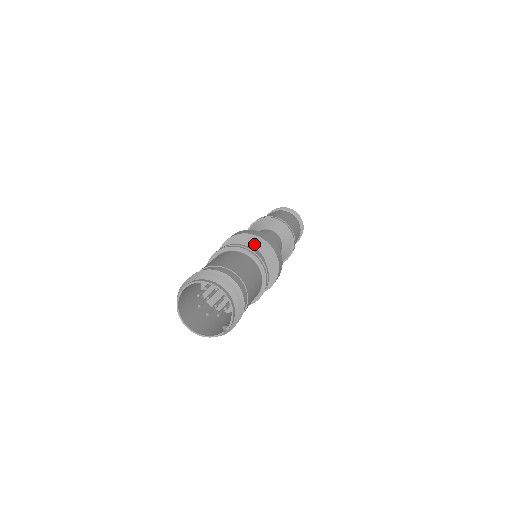
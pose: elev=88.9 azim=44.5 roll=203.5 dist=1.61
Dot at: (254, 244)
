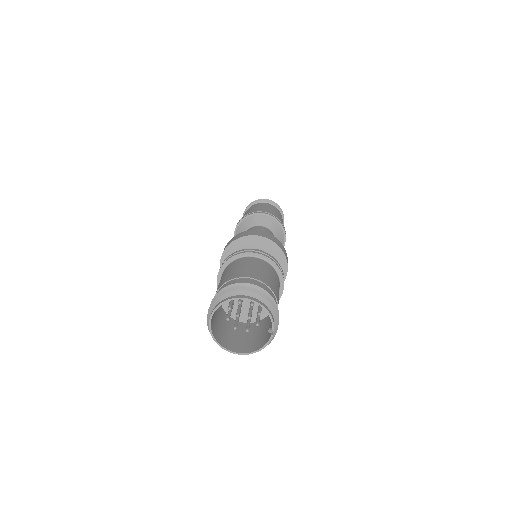
Dot at: (246, 245)
